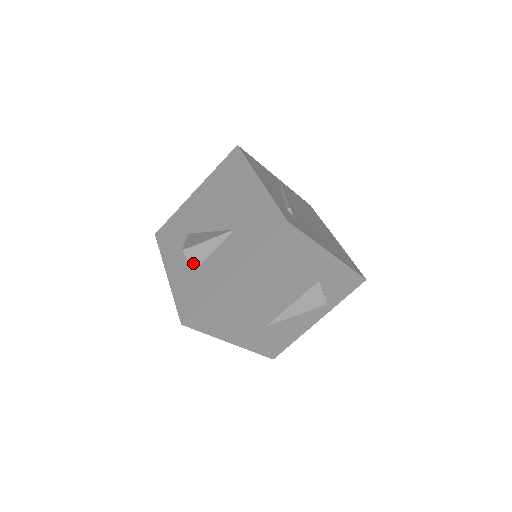
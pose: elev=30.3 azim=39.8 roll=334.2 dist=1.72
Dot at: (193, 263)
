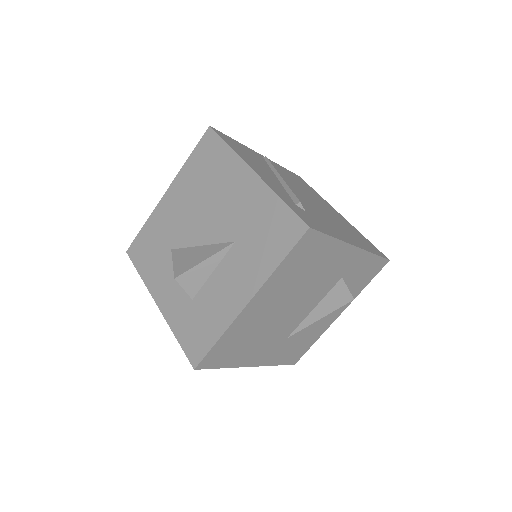
Dot at: (190, 290)
